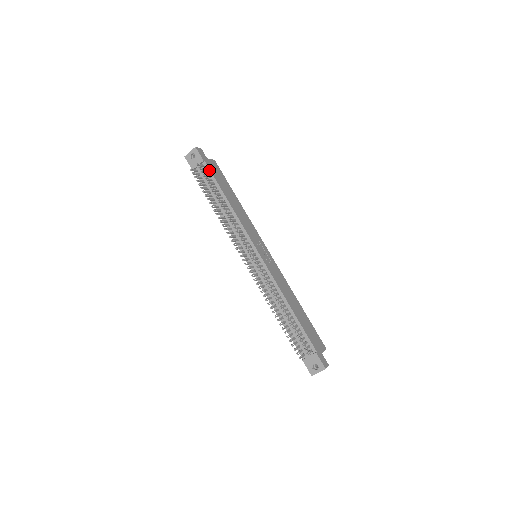
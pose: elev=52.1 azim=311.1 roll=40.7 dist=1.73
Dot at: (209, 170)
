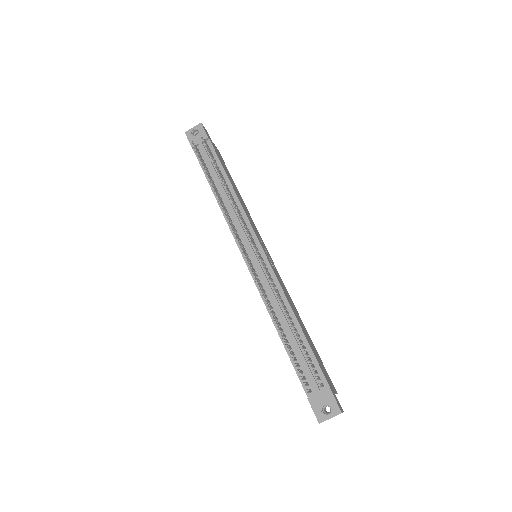
Dot at: (213, 149)
